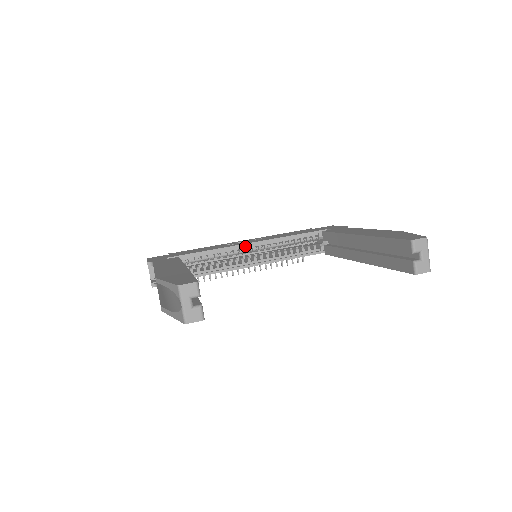
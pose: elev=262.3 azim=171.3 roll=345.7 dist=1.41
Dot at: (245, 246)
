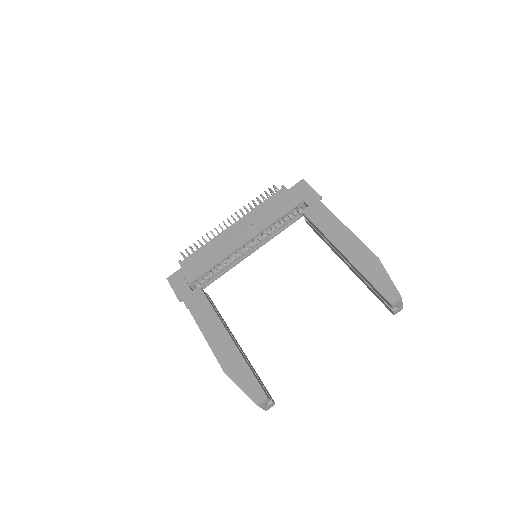
Dot at: (242, 245)
